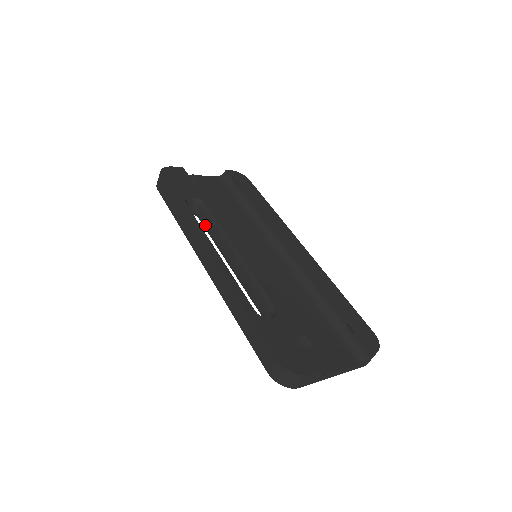
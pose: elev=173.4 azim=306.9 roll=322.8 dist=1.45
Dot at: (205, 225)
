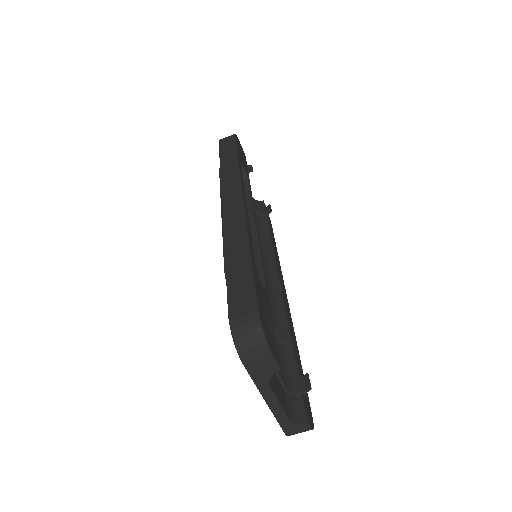
Dot at: occluded
